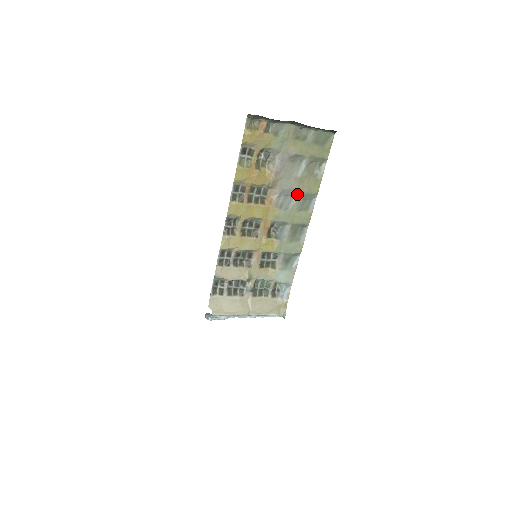
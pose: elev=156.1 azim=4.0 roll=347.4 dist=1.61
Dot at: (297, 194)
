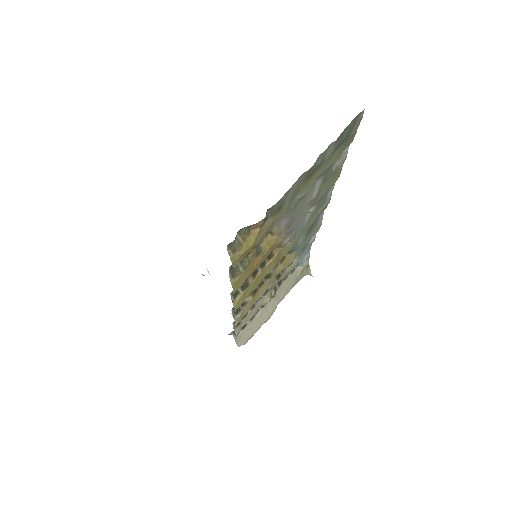
Dot at: (312, 207)
